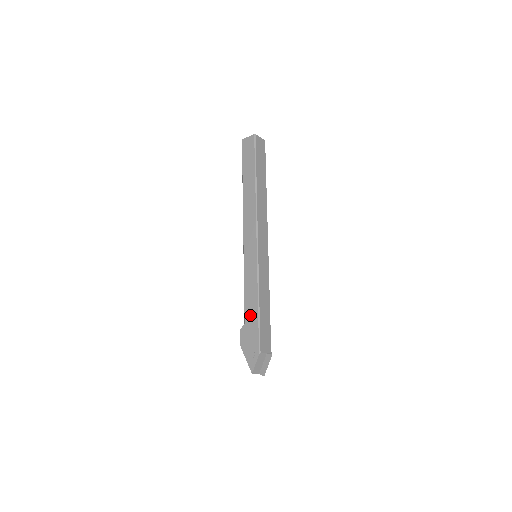
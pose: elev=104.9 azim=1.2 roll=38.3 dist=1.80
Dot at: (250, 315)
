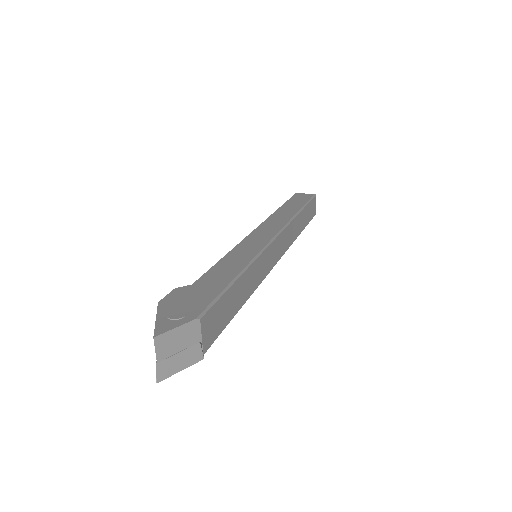
Dot at: (212, 279)
